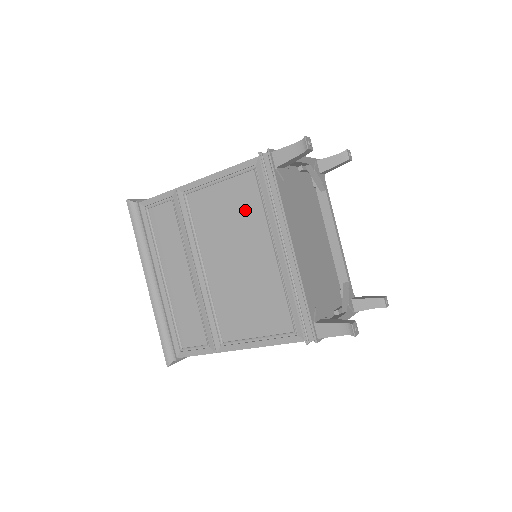
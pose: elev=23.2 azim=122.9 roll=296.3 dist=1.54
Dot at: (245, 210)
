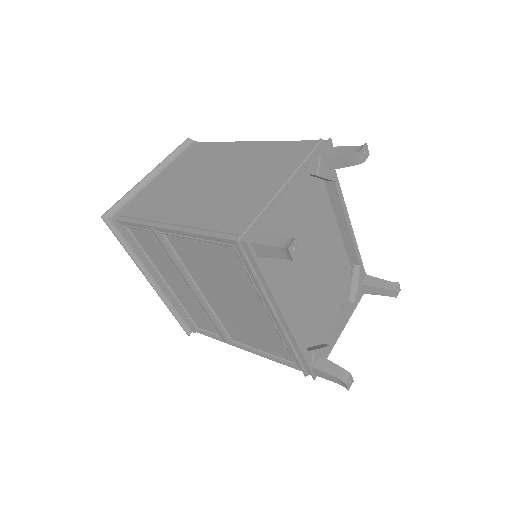
Dot at: (231, 273)
